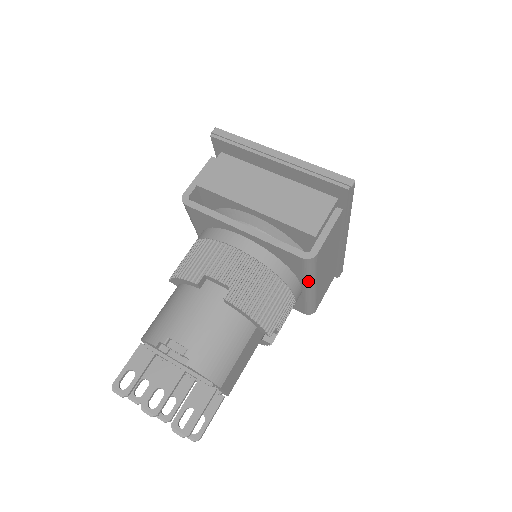
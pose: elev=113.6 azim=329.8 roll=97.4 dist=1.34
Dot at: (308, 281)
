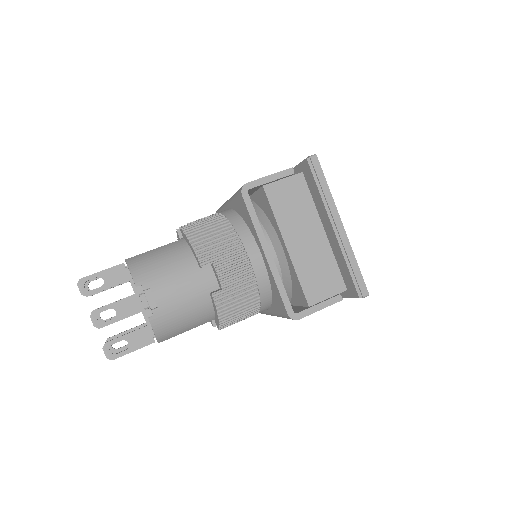
Dot at: (276, 315)
